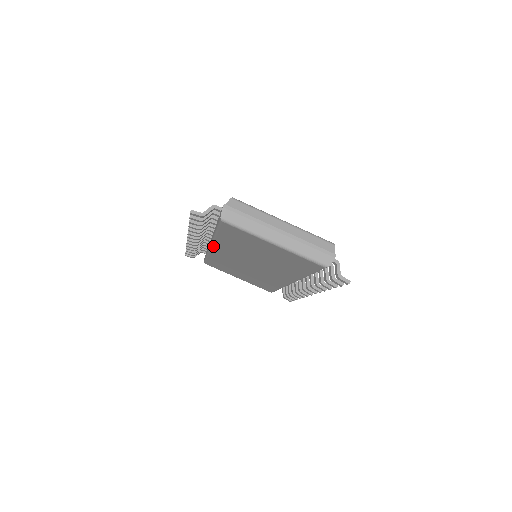
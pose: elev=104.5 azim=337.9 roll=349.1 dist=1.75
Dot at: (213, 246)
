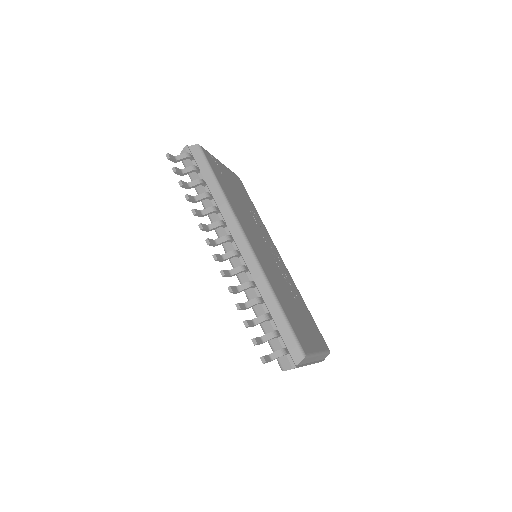
Dot at: (231, 262)
